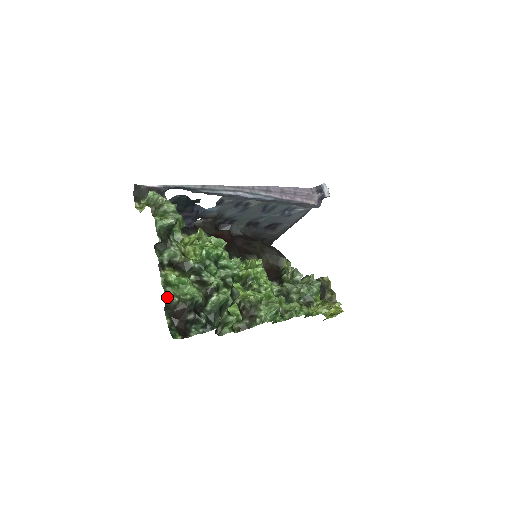
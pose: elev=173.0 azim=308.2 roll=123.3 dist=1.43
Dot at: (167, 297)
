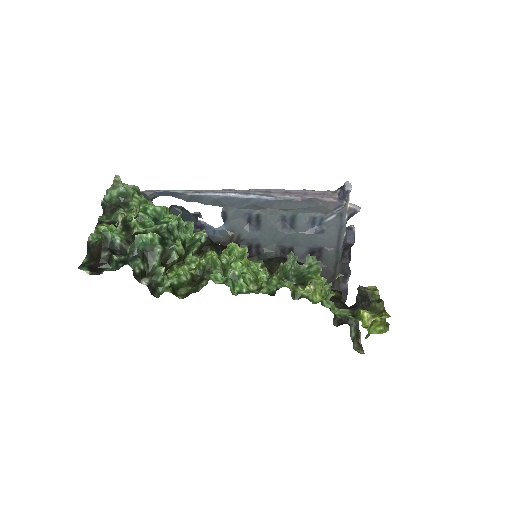
Dot at: (88, 238)
